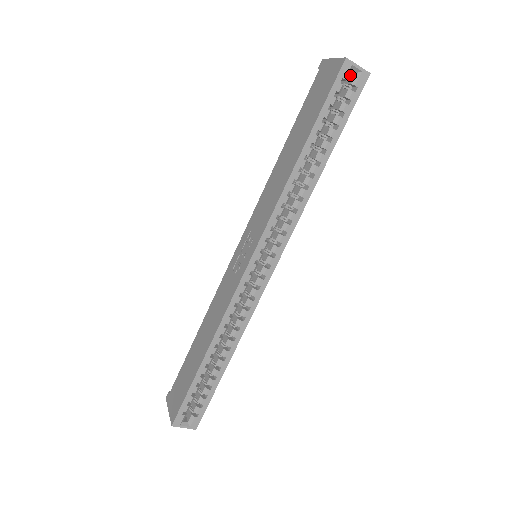
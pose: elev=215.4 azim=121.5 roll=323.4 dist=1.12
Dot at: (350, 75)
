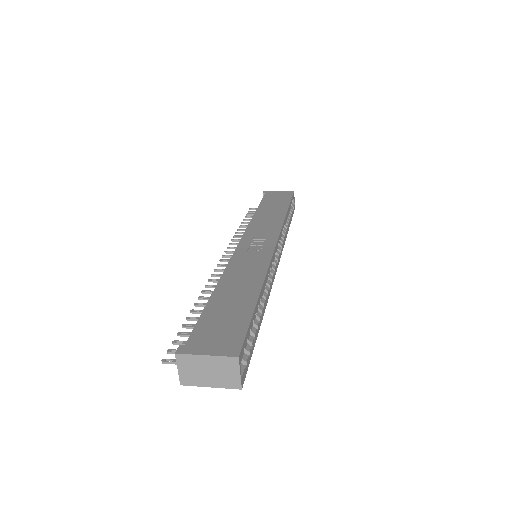
Dot at: occluded
